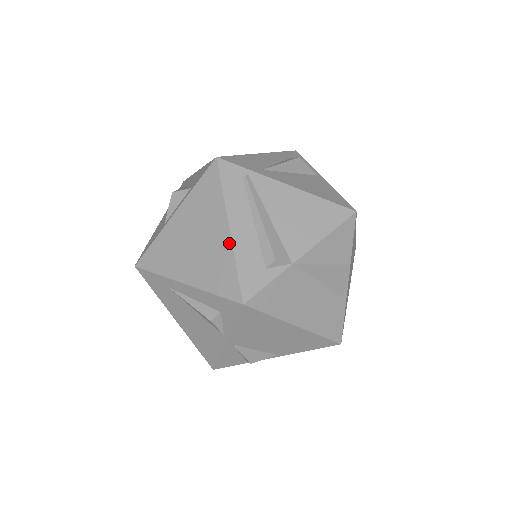
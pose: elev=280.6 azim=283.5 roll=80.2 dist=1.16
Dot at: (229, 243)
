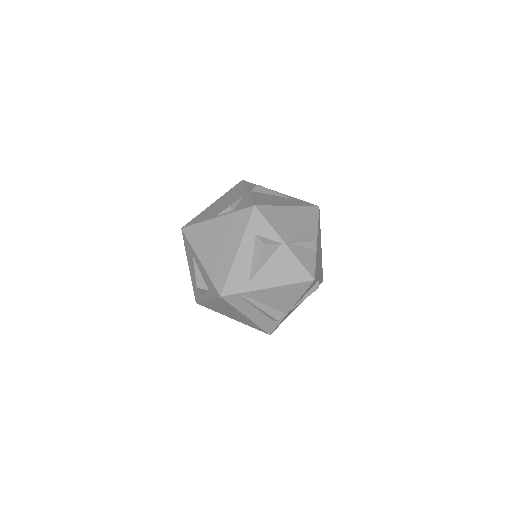
Dot at: (250, 321)
